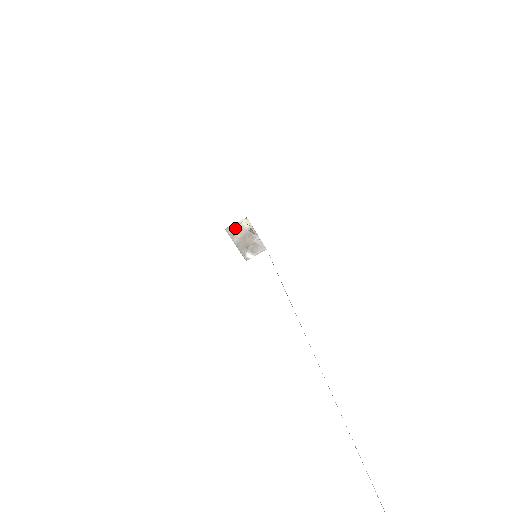
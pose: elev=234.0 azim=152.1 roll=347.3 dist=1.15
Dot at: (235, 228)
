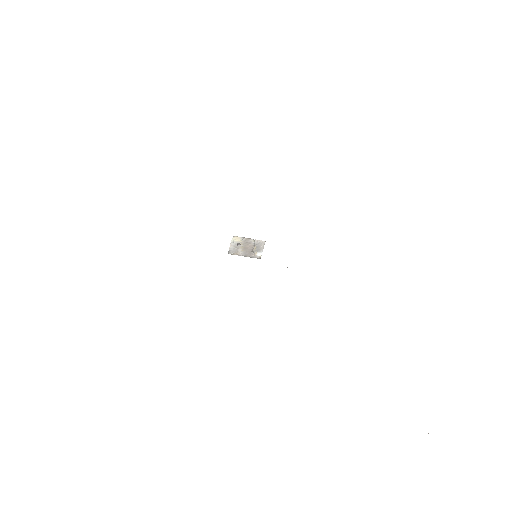
Dot at: (233, 248)
